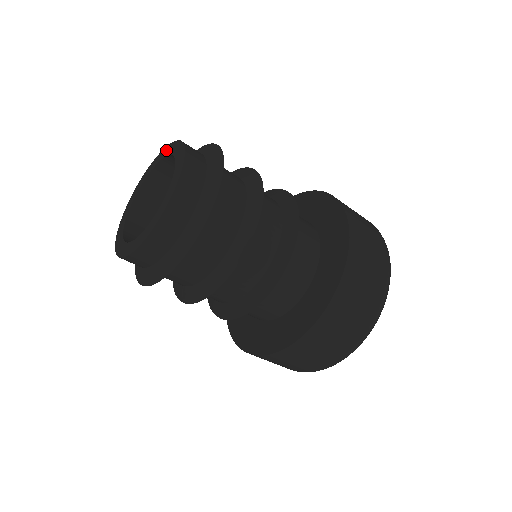
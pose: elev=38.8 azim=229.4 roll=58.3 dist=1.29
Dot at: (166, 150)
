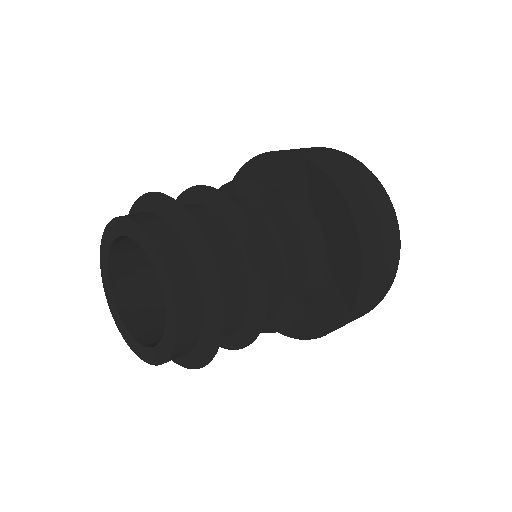
Dot at: (149, 248)
